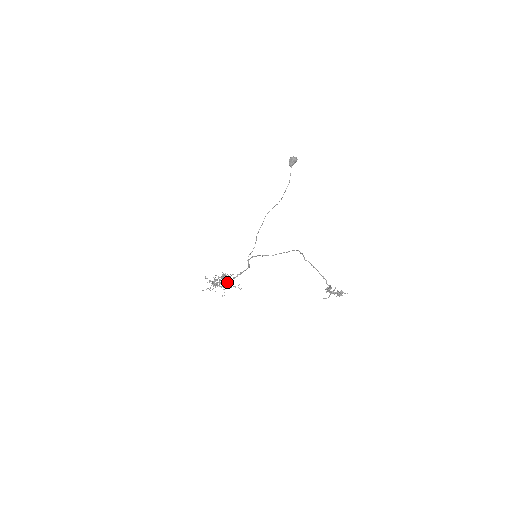
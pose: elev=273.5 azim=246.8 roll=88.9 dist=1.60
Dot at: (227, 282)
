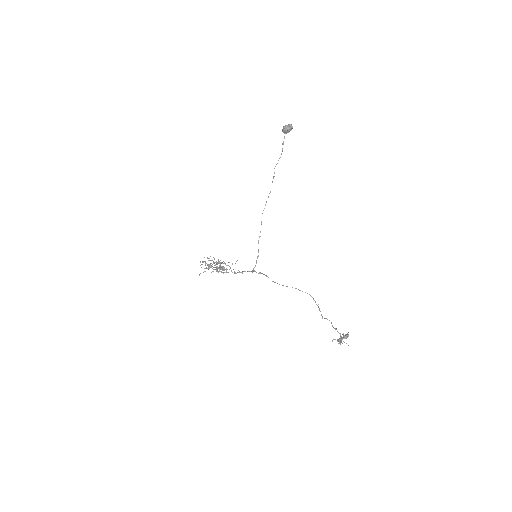
Dot at: (224, 269)
